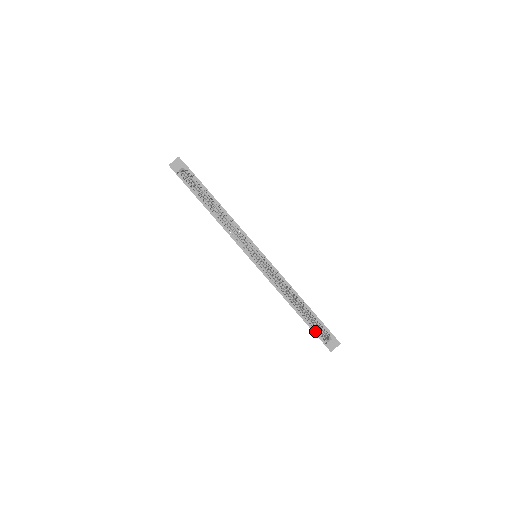
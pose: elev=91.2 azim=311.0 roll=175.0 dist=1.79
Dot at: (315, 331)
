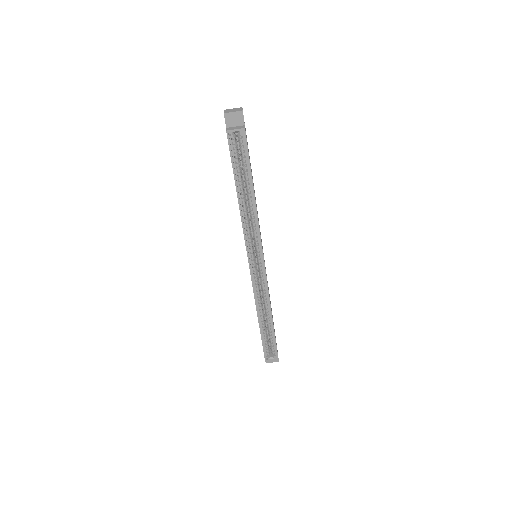
Dot at: (265, 346)
